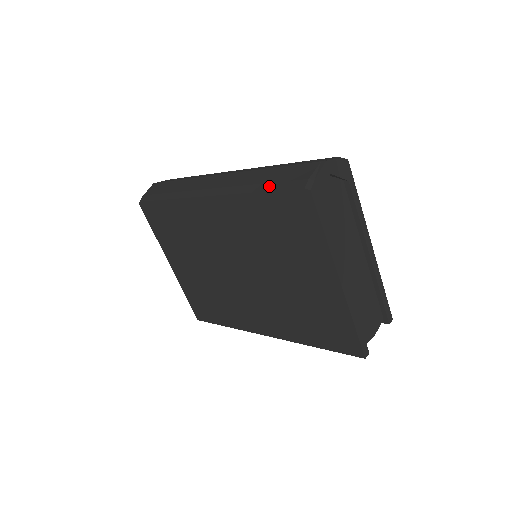
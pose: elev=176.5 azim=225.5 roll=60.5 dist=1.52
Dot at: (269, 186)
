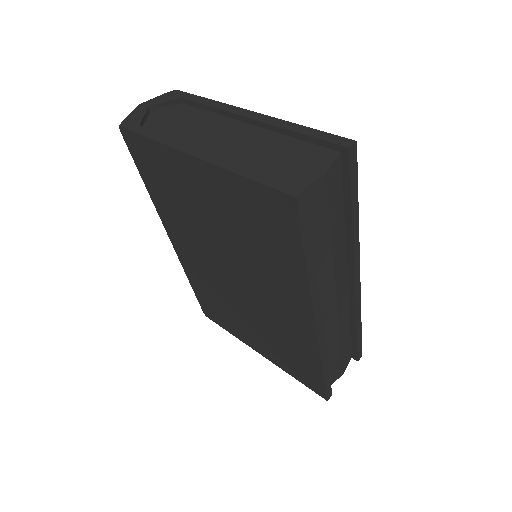
Dot at: occluded
